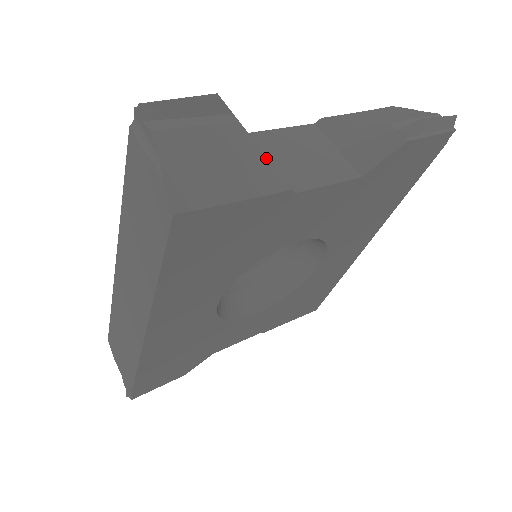
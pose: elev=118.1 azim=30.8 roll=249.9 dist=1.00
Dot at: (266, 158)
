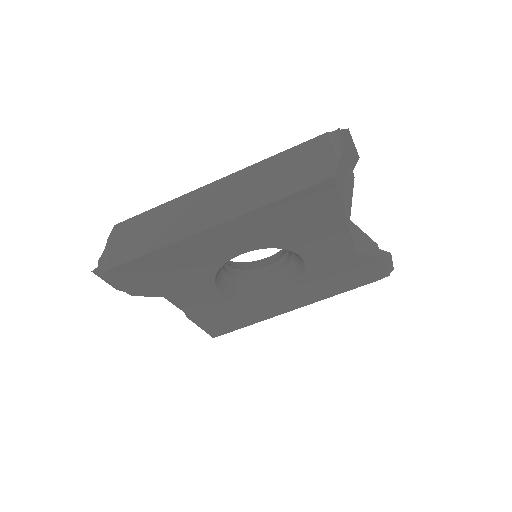
Dot at: occluded
